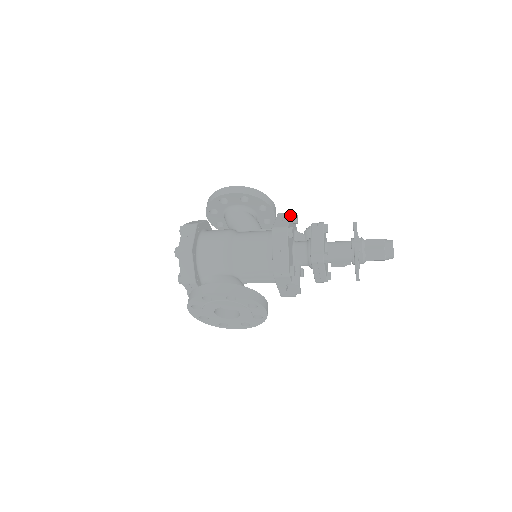
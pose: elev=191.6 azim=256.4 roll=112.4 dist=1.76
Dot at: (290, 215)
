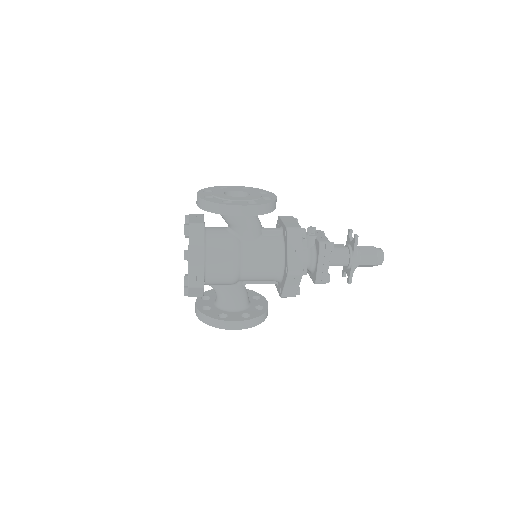
Dot at: (301, 240)
